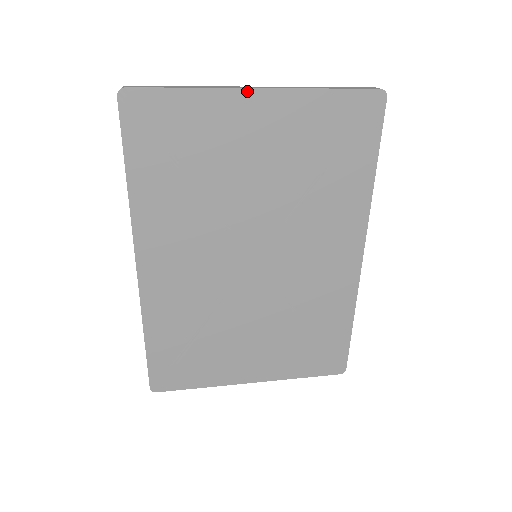
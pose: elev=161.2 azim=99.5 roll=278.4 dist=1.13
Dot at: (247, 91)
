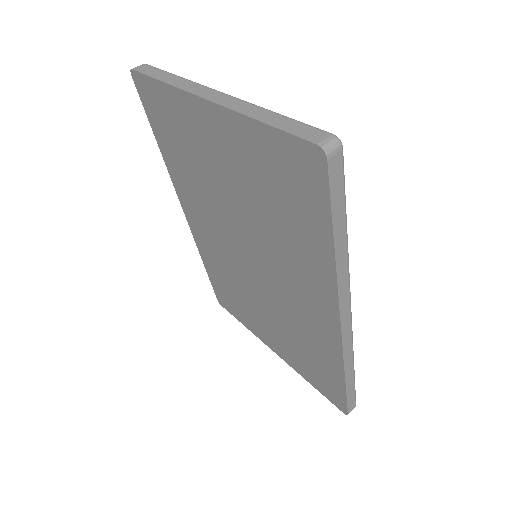
Dot at: (198, 98)
